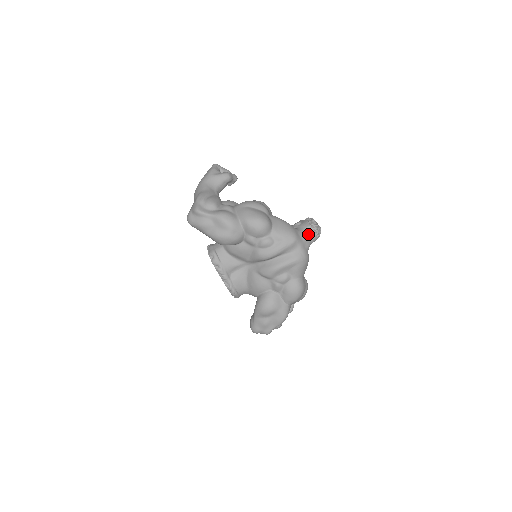
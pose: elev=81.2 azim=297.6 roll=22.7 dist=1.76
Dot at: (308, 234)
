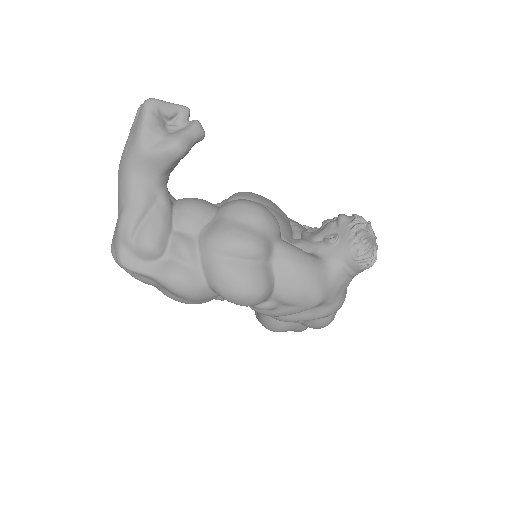
Dot at: (348, 273)
